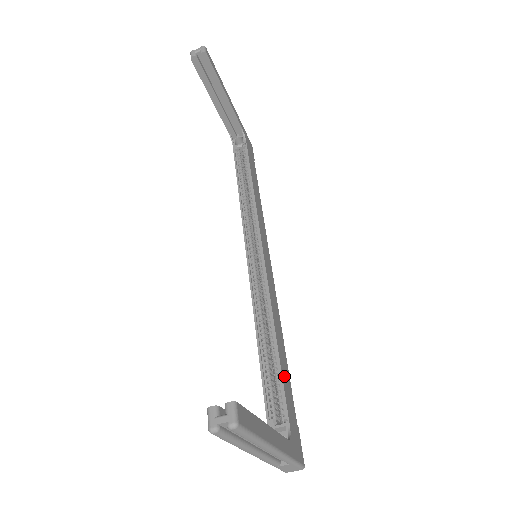
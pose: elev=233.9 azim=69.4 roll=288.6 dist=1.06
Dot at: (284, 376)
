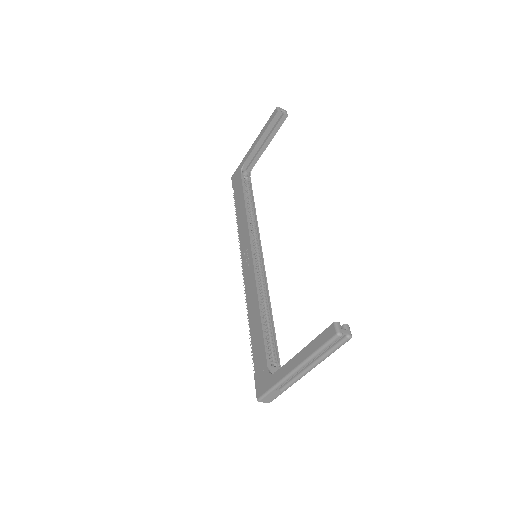
Dot at: (273, 340)
